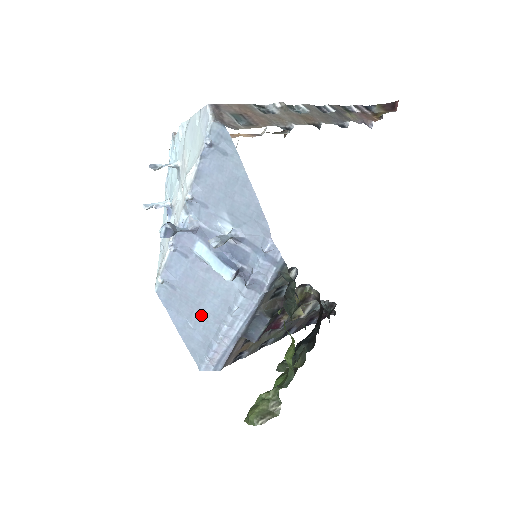
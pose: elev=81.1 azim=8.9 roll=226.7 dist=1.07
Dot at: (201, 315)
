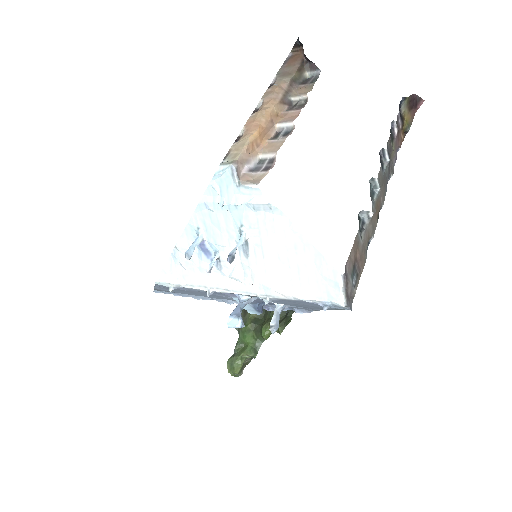
Dot at: (192, 293)
